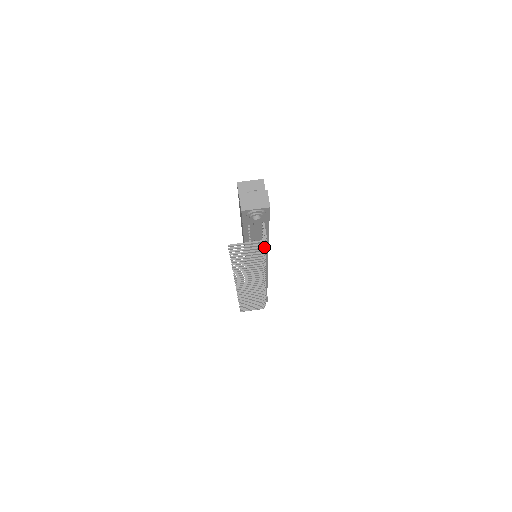
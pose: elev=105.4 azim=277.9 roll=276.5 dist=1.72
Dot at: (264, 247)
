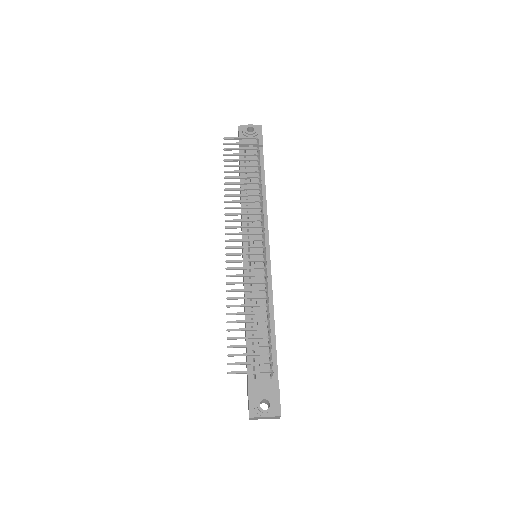
Dot at: (257, 150)
